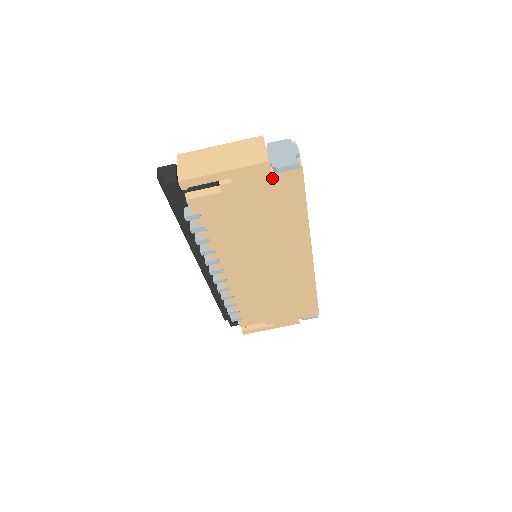
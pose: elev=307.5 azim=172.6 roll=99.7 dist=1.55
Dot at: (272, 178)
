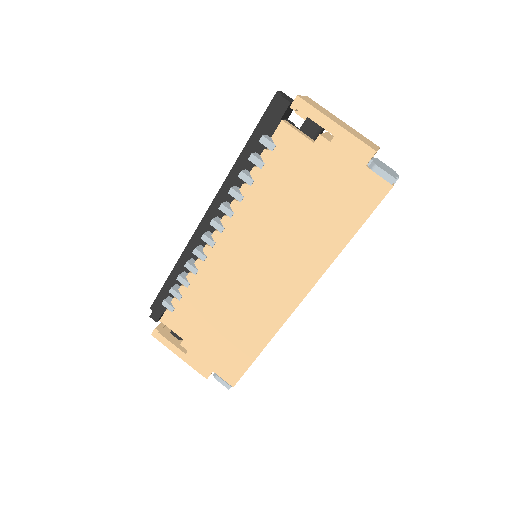
Dot at: (362, 172)
